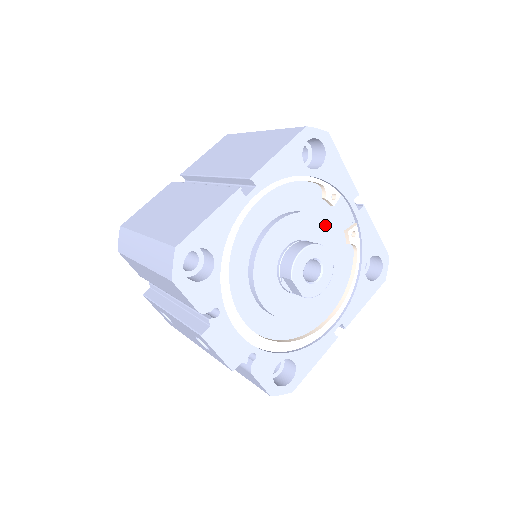
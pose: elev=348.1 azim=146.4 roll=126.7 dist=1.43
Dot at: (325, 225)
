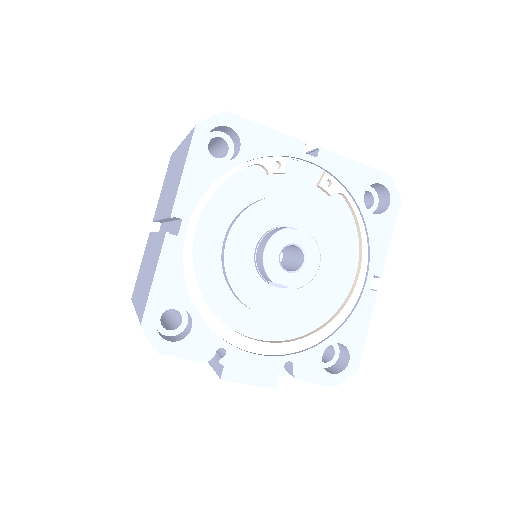
Dot at: (286, 199)
